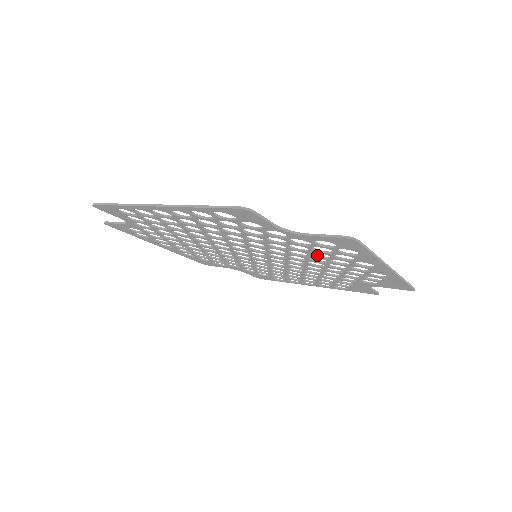
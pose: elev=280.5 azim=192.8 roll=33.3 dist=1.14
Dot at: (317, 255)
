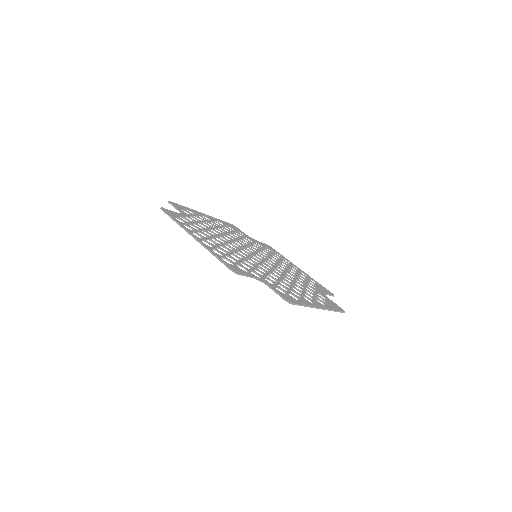
Dot at: (284, 282)
